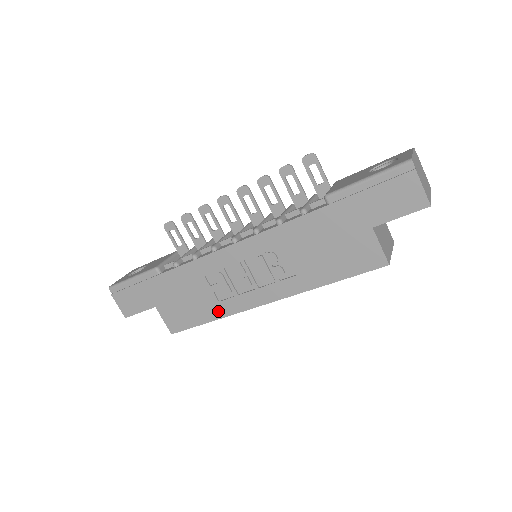
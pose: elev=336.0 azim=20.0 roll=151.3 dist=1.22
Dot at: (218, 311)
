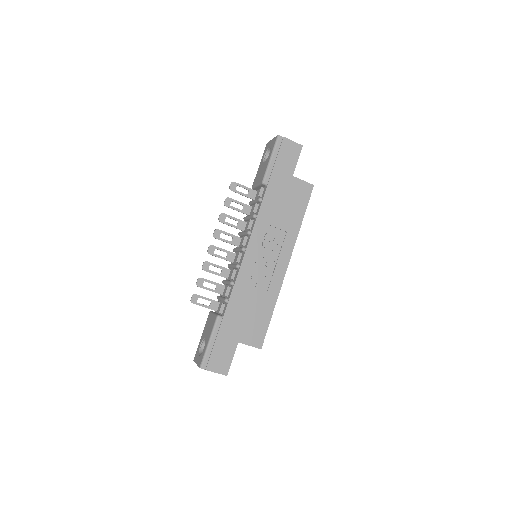
Dot at: (271, 299)
